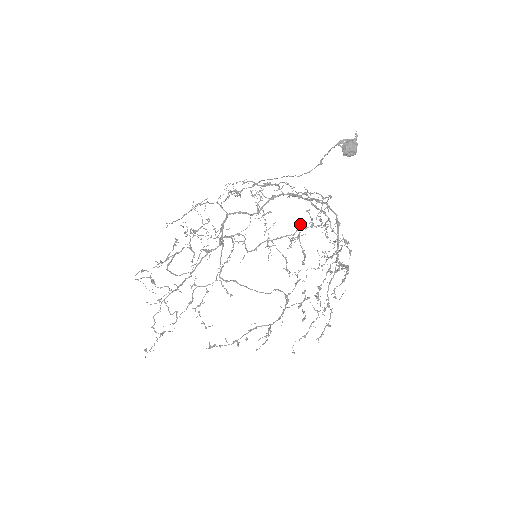
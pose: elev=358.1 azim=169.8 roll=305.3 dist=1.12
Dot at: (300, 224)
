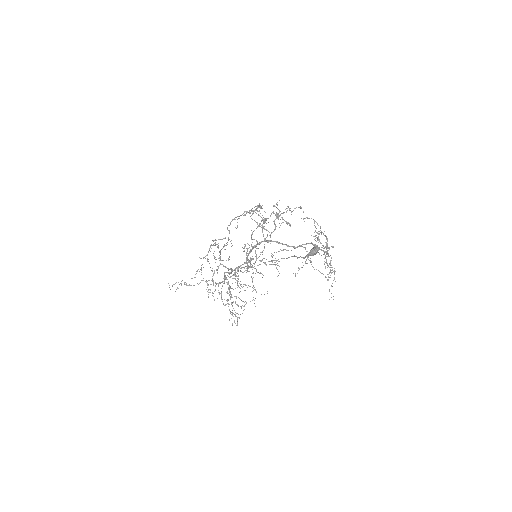
Dot at: occluded
